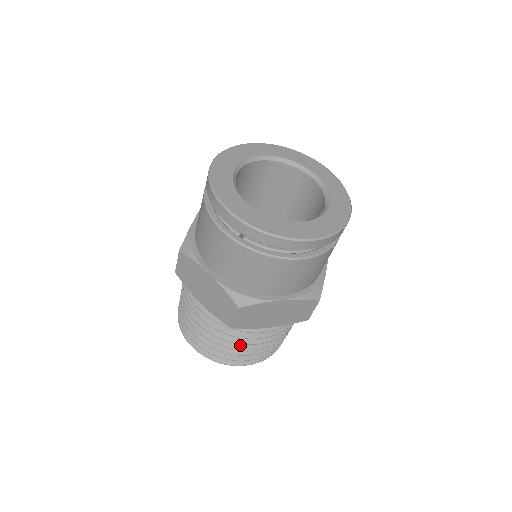
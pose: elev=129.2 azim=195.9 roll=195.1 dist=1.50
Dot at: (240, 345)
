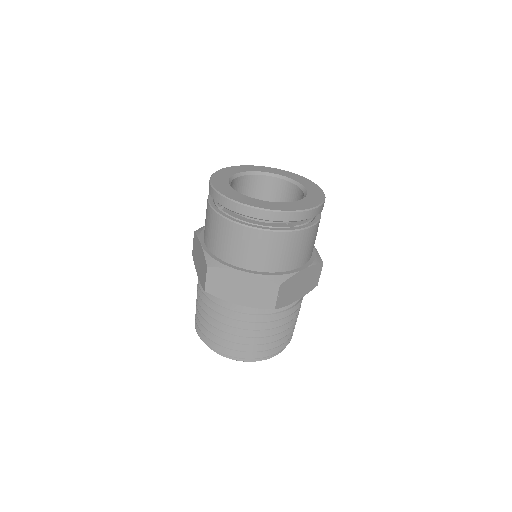
Dot at: (222, 327)
